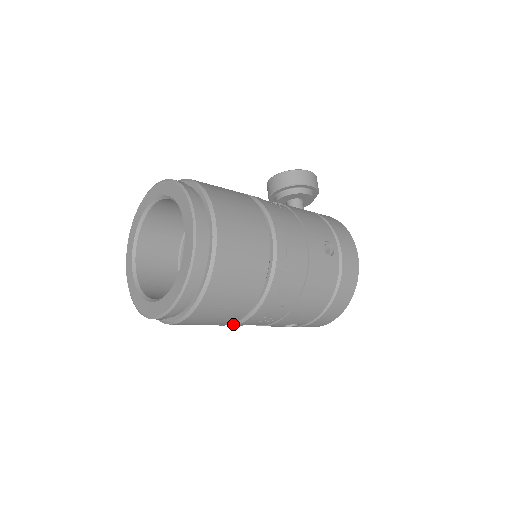
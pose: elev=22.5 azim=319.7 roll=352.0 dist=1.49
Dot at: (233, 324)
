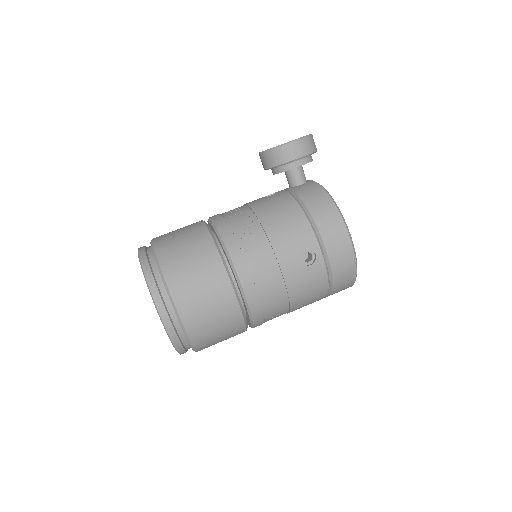
Dot at: occluded
